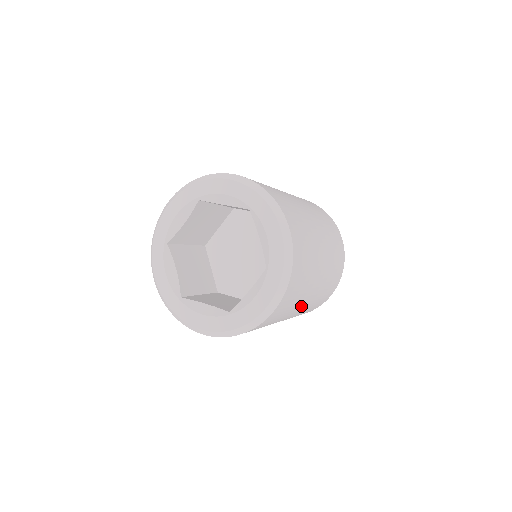
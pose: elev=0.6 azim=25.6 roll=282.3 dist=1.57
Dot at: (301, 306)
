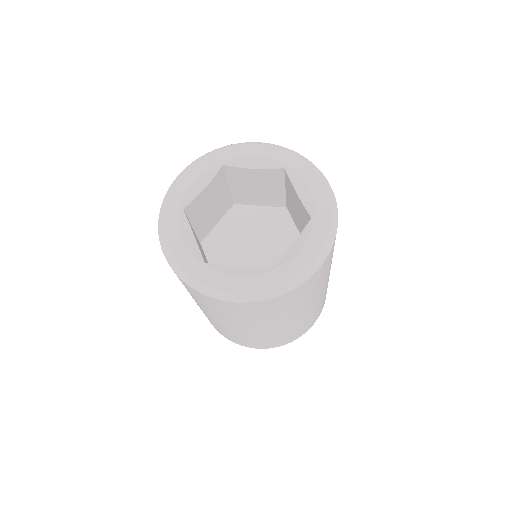
Dot at: (317, 297)
